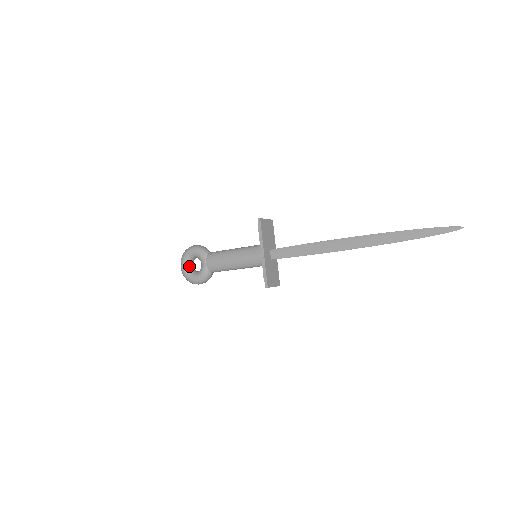
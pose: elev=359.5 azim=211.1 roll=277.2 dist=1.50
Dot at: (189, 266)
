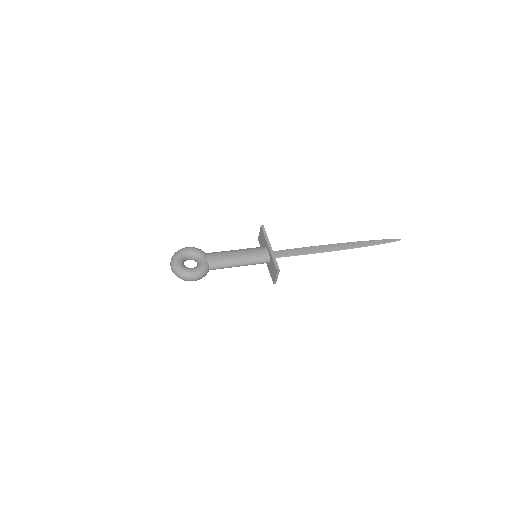
Dot at: (183, 263)
